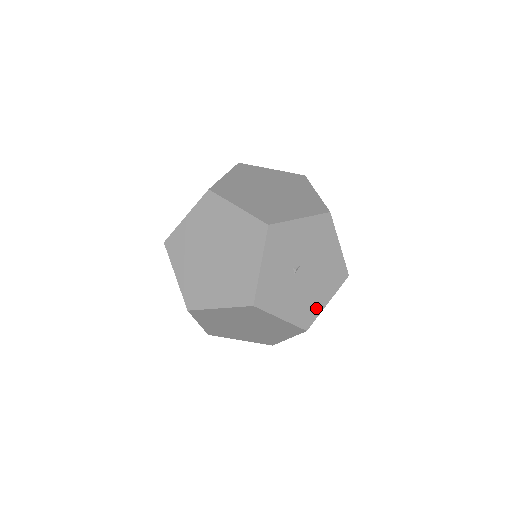
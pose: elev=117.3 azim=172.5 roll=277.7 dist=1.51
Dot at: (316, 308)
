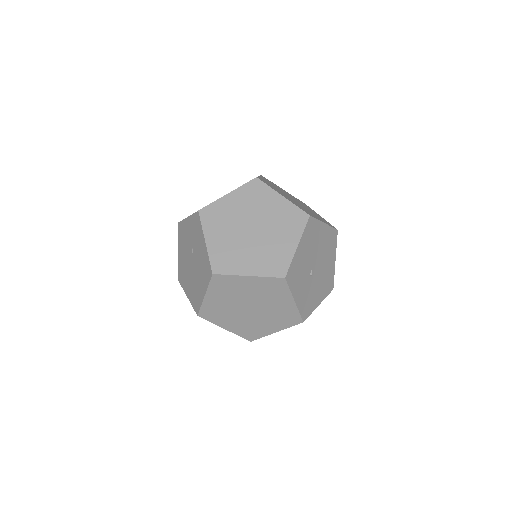
Dot at: (331, 273)
